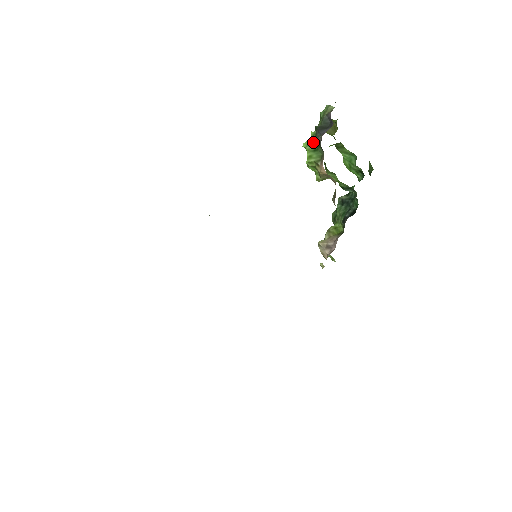
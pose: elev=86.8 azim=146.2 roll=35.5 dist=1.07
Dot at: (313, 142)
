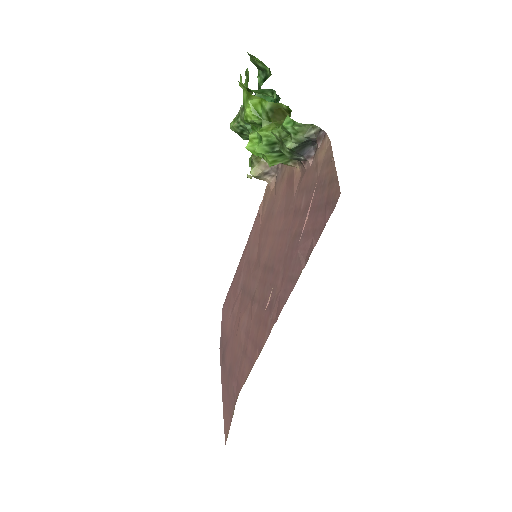
Dot at: (277, 150)
